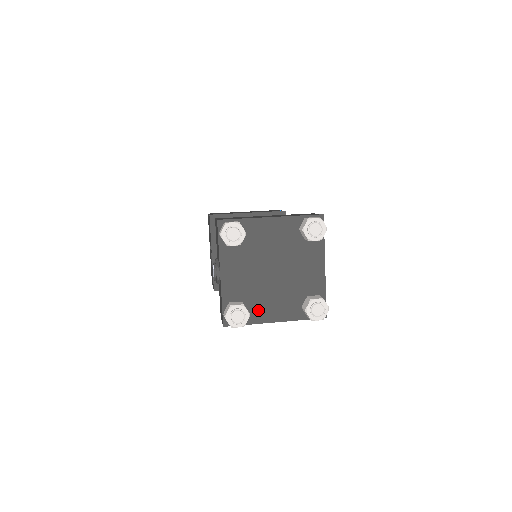
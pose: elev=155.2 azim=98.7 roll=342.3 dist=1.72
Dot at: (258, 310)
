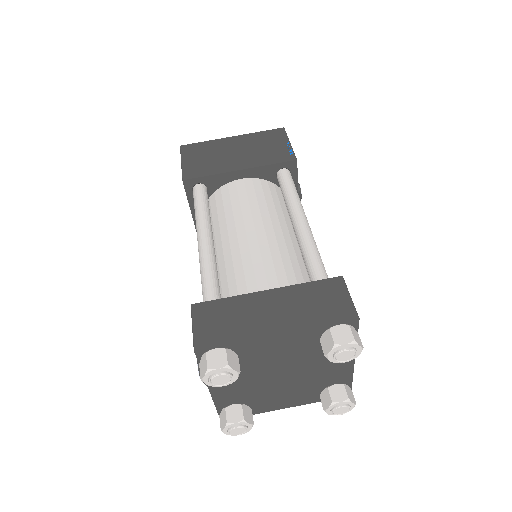
Dot at: (263, 404)
